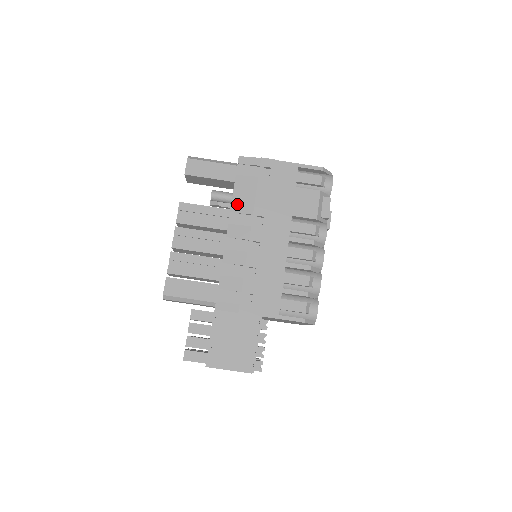
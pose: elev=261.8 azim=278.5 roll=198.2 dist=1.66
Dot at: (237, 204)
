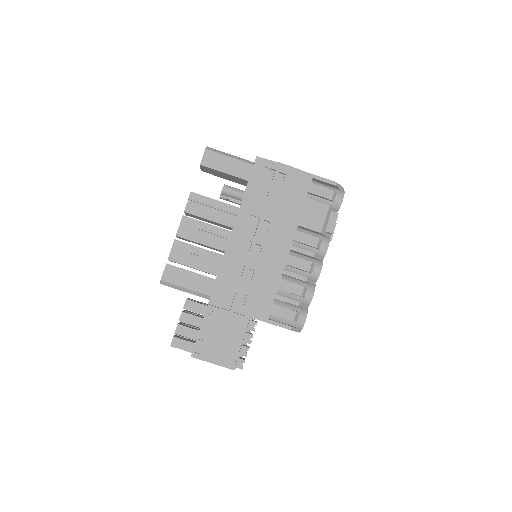
Dot at: (247, 204)
